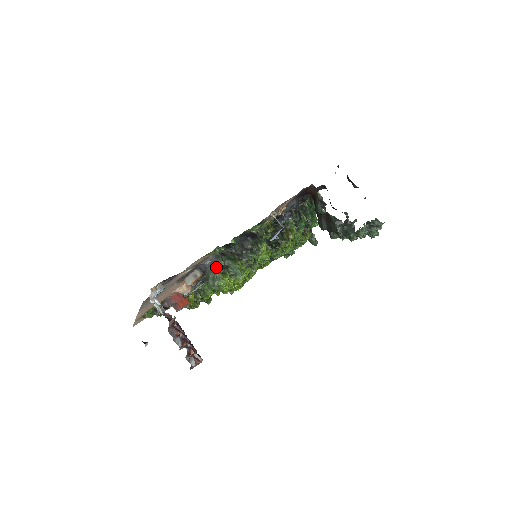
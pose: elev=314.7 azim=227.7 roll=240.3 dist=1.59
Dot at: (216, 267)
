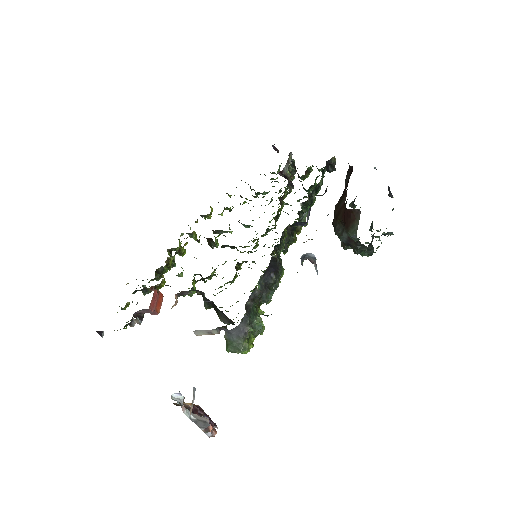
Dot at: (244, 337)
